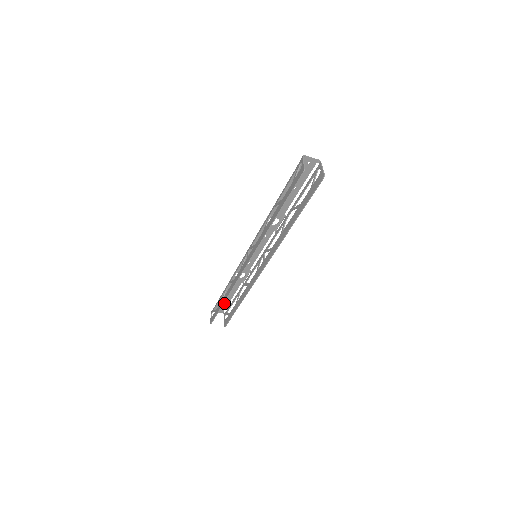
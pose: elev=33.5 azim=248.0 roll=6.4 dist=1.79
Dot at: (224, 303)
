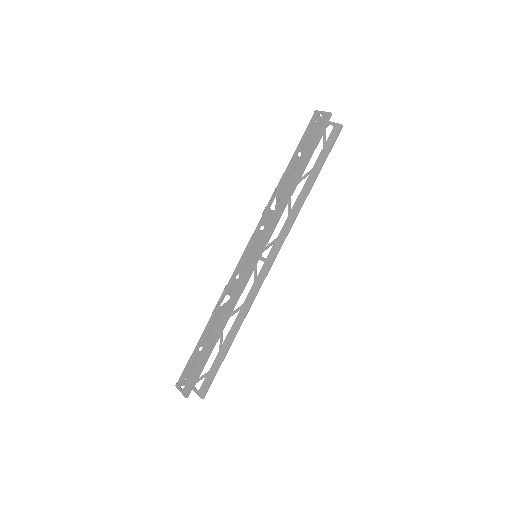
Dot at: (194, 363)
